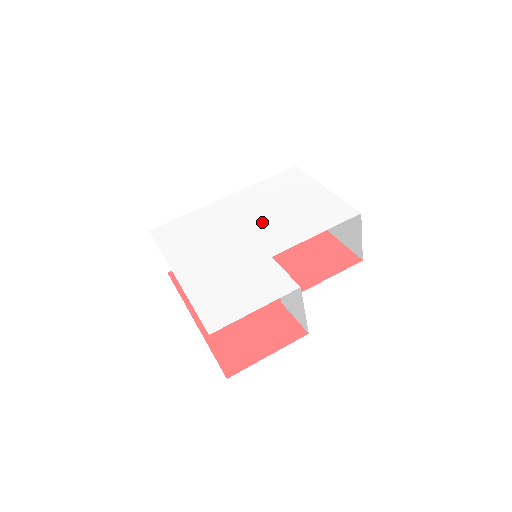
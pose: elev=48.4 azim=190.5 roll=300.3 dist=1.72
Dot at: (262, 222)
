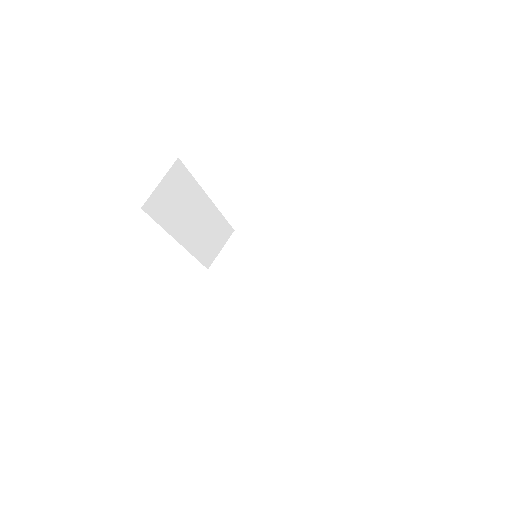
Dot at: occluded
